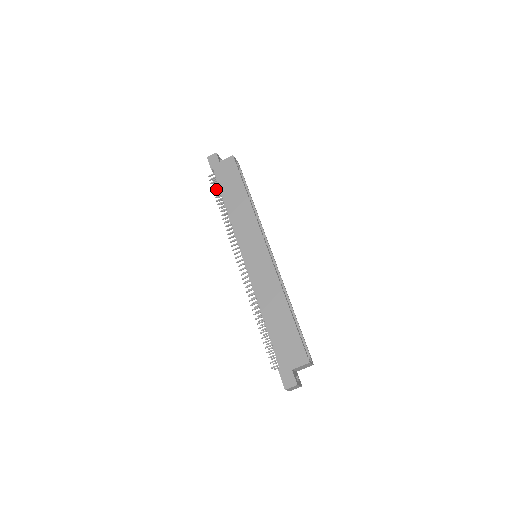
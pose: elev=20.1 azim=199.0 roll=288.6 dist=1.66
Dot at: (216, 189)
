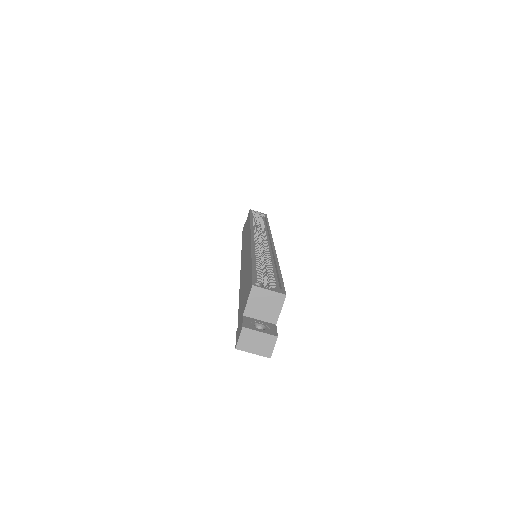
Dot at: occluded
